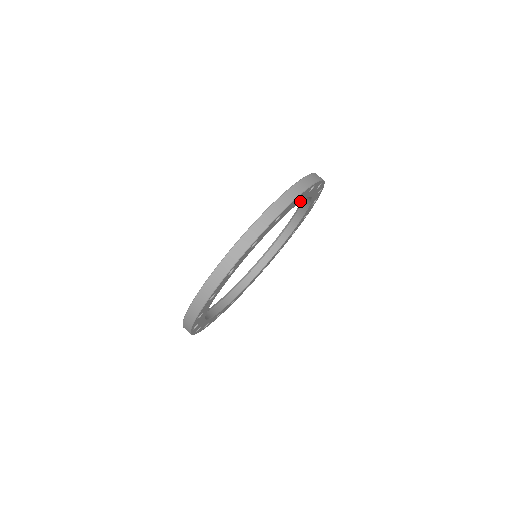
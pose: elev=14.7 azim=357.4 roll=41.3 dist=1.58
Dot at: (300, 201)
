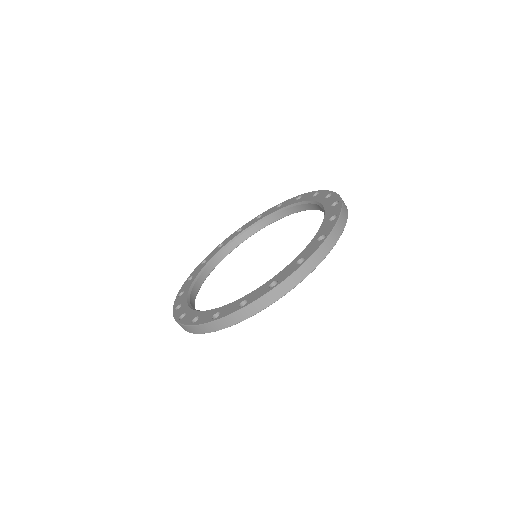
Dot at: occluded
